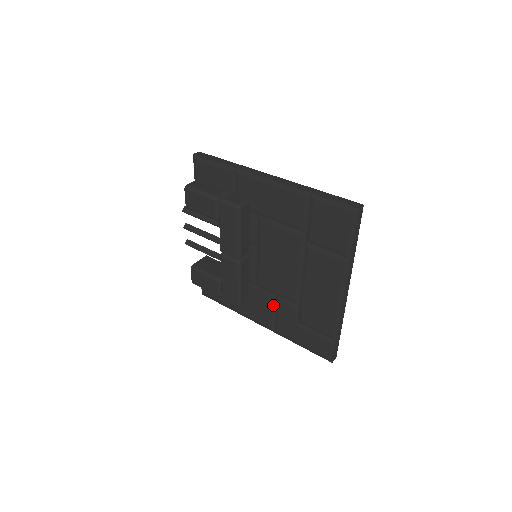
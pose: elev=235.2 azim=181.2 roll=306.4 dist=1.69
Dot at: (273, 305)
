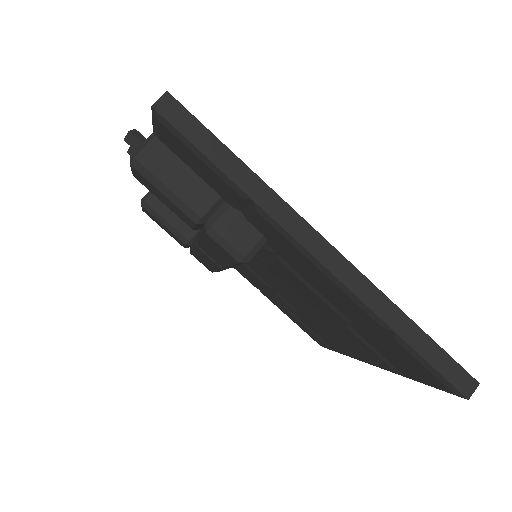
Dot at: (265, 287)
